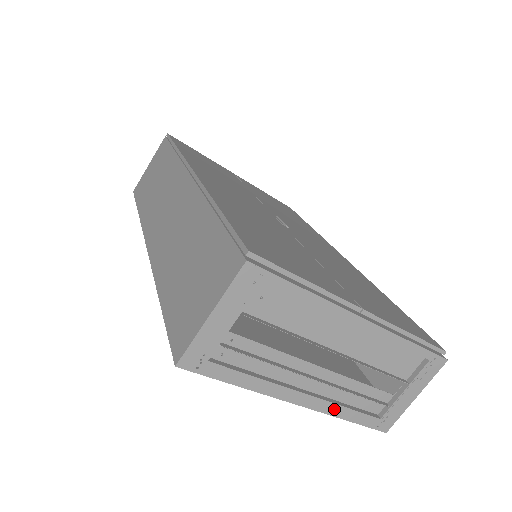
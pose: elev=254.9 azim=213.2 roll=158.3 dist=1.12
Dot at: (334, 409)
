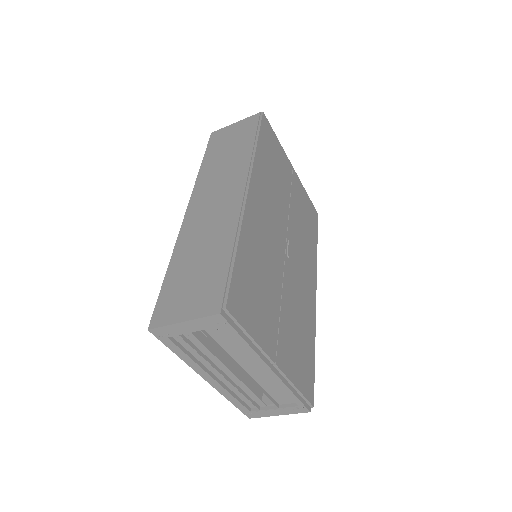
Dot at: (226, 393)
